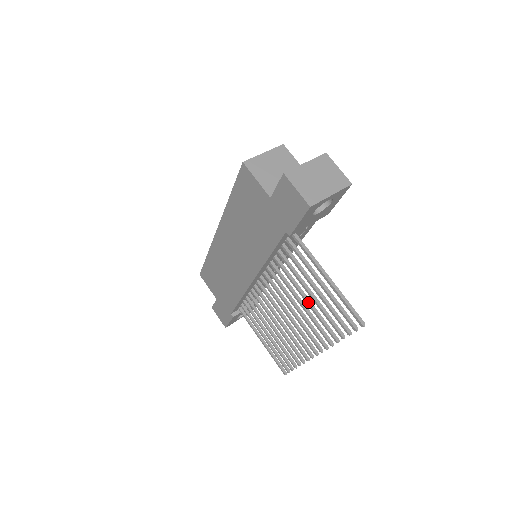
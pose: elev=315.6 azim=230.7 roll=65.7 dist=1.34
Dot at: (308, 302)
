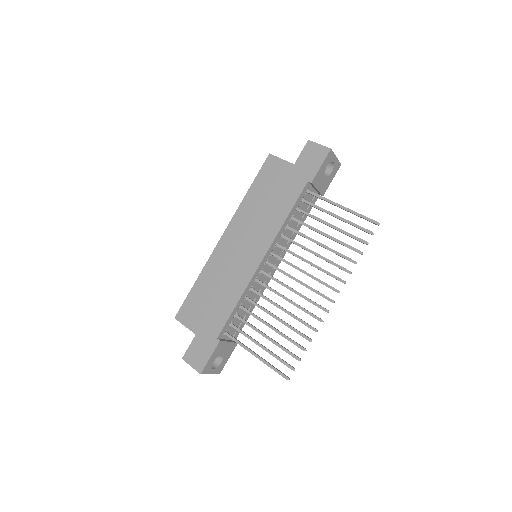
Dot at: (323, 244)
